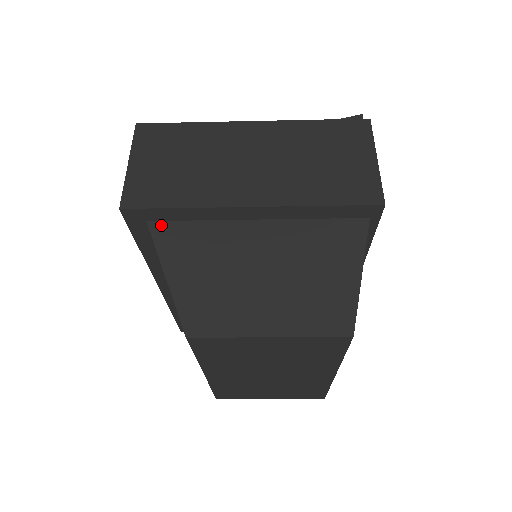
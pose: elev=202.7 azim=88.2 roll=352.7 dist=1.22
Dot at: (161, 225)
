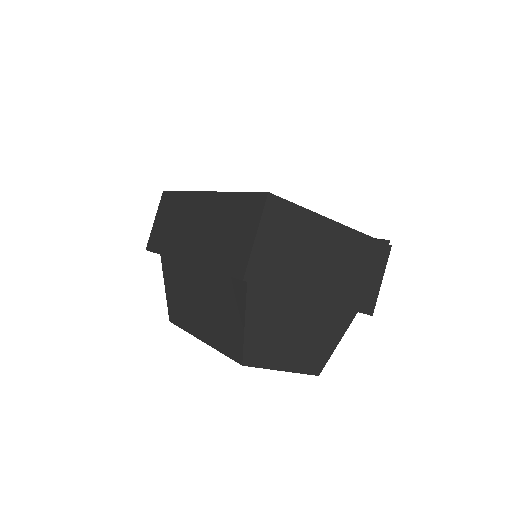
Dot at: (255, 287)
